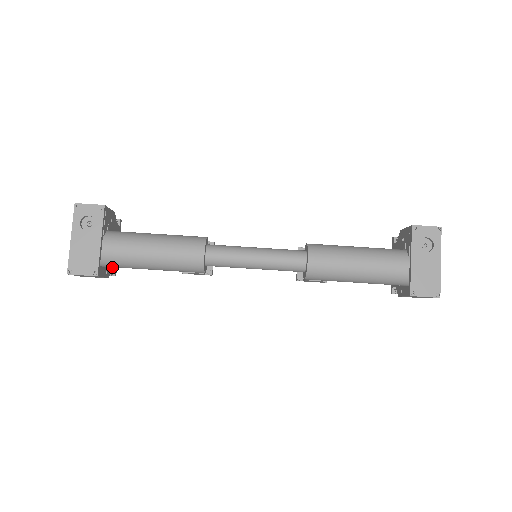
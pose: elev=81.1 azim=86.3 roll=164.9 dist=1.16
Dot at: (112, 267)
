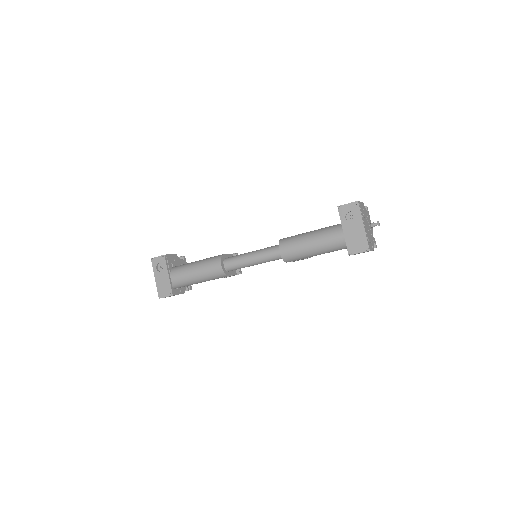
Dot at: (186, 286)
